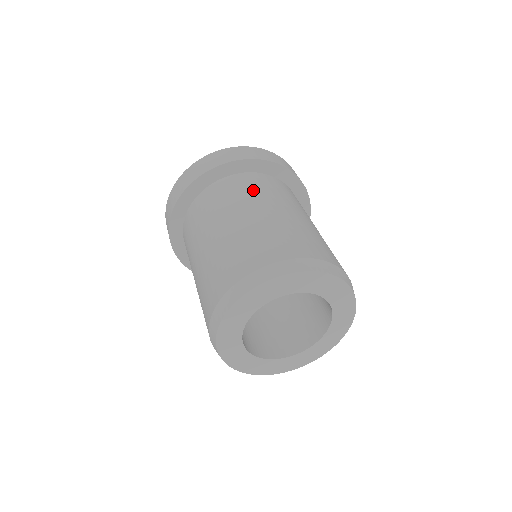
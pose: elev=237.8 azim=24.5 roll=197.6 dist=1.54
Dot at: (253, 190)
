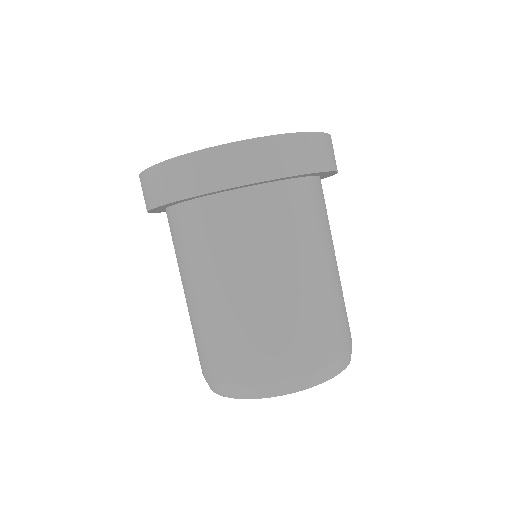
Dot at: (317, 223)
